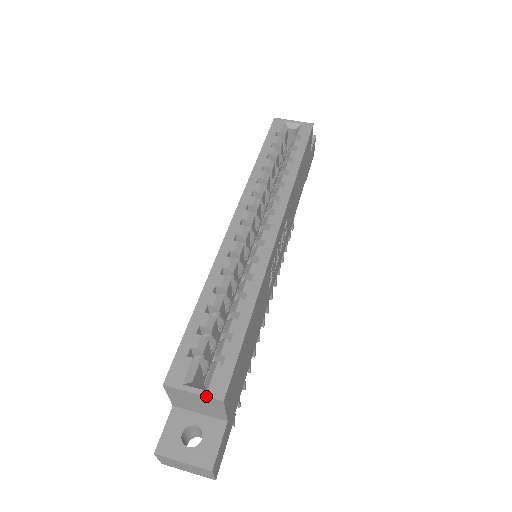
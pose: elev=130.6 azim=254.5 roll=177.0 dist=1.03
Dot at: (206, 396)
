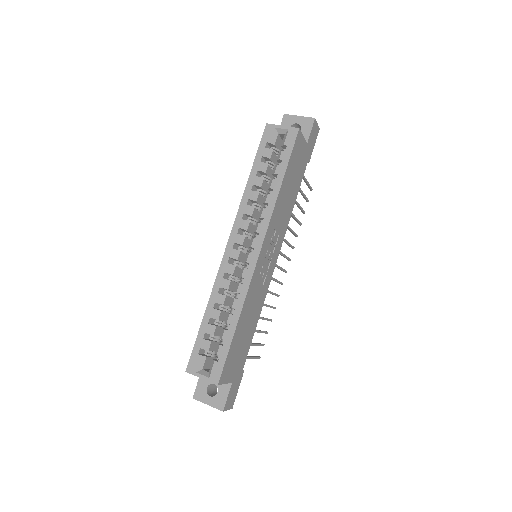
Dot at: occluded
